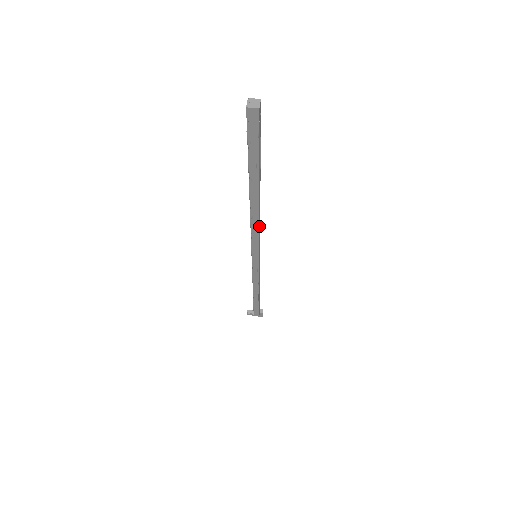
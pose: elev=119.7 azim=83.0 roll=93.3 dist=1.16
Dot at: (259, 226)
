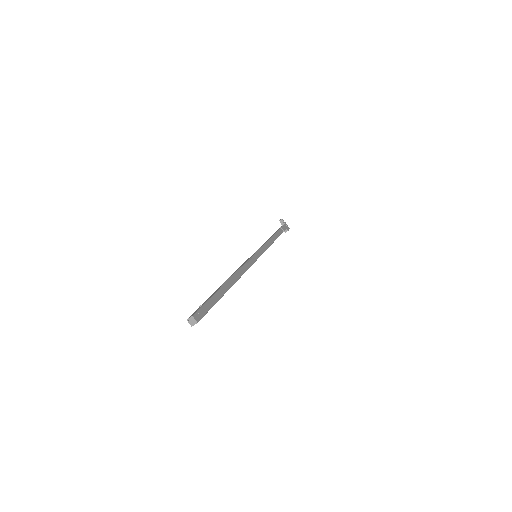
Dot at: occluded
